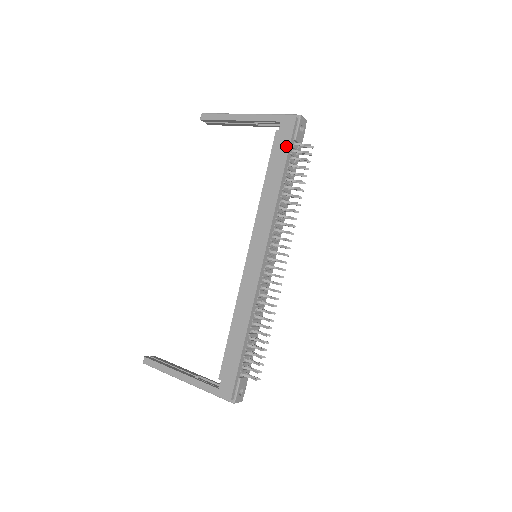
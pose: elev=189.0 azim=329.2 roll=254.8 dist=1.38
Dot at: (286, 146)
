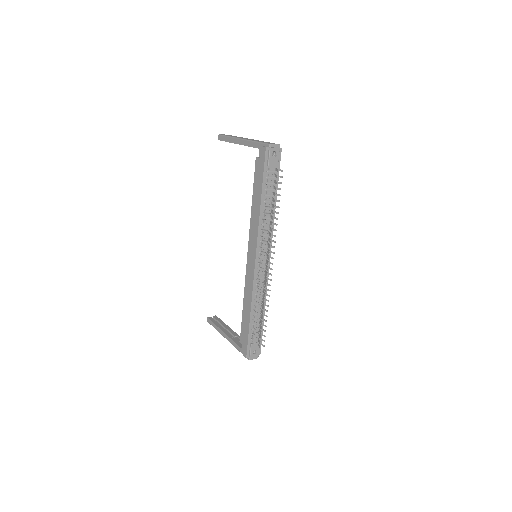
Dot at: (261, 172)
